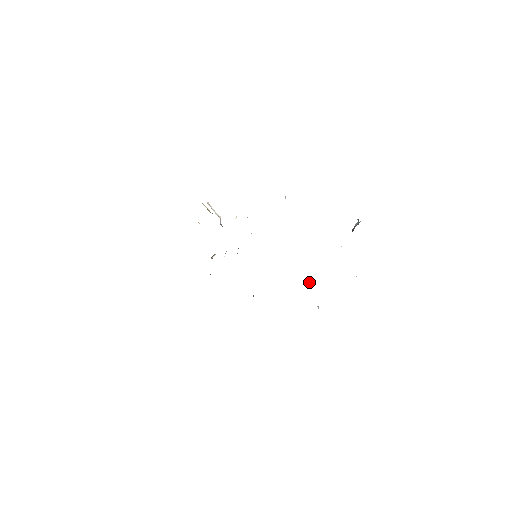
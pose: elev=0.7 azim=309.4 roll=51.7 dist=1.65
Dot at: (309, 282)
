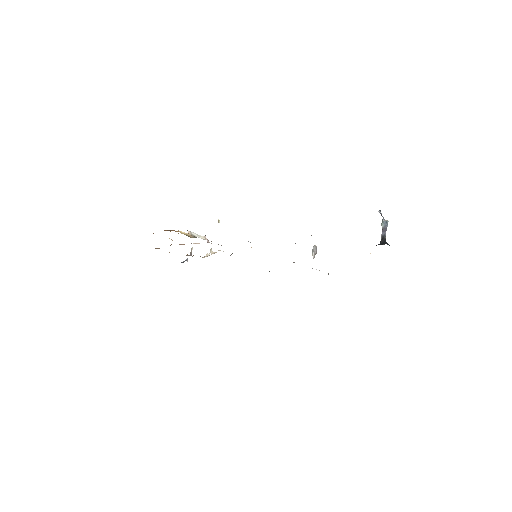
Dot at: (313, 253)
